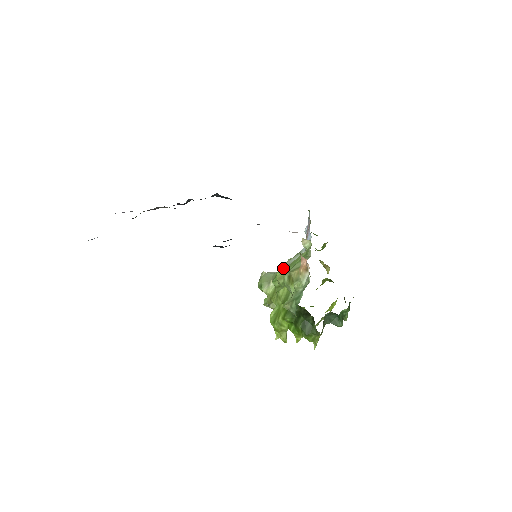
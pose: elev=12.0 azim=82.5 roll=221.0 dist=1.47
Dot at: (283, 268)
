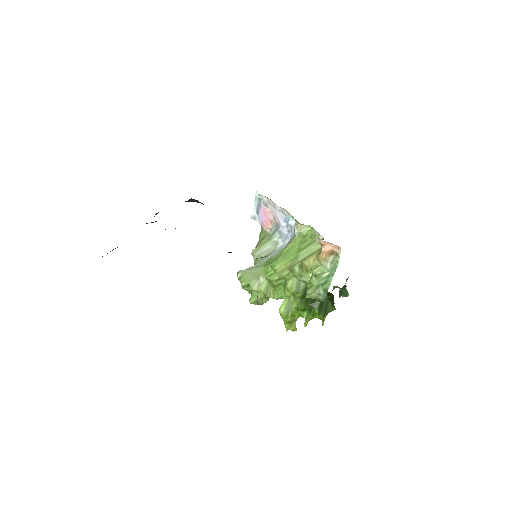
Dot at: (278, 260)
